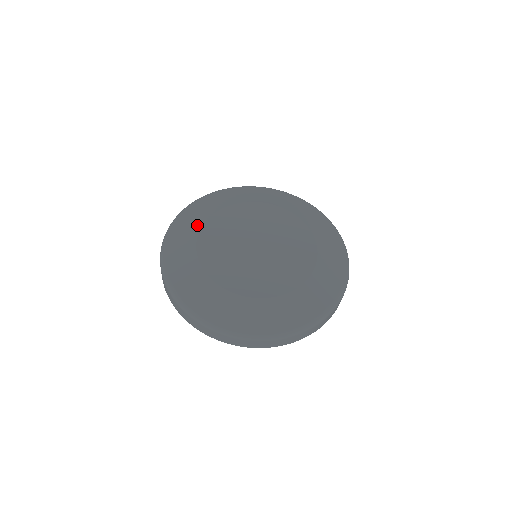
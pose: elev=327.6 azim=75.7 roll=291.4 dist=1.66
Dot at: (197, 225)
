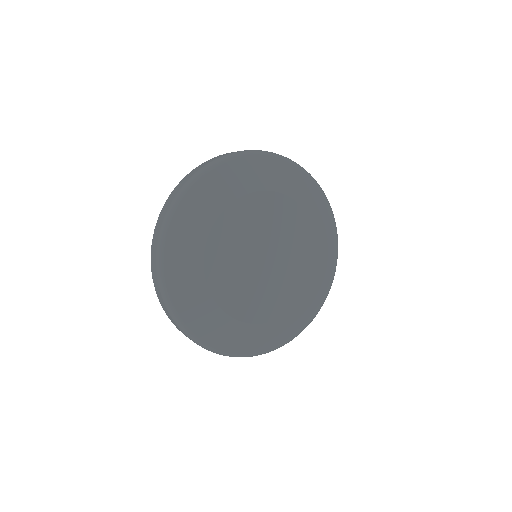
Dot at: (202, 234)
